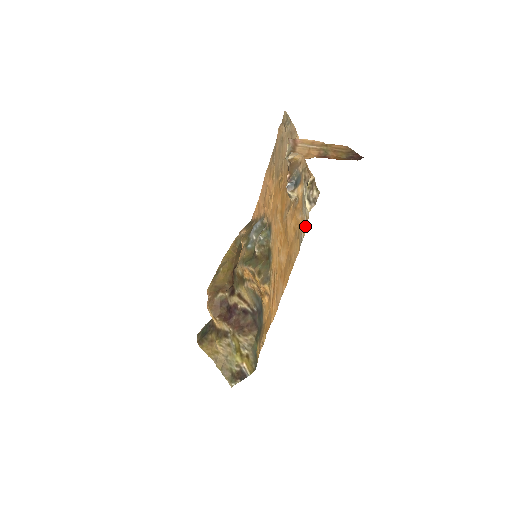
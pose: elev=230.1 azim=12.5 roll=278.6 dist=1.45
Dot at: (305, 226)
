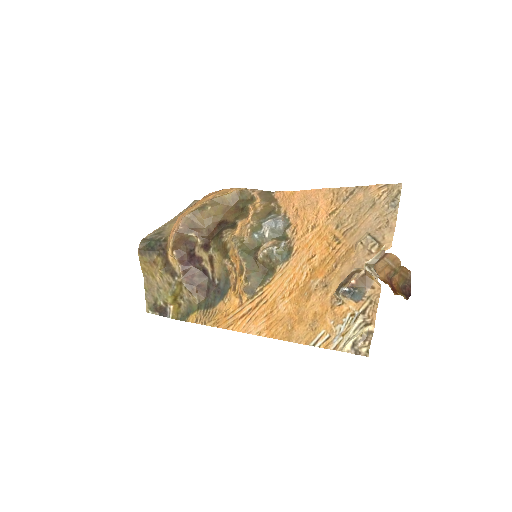
Dot at: (330, 346)
